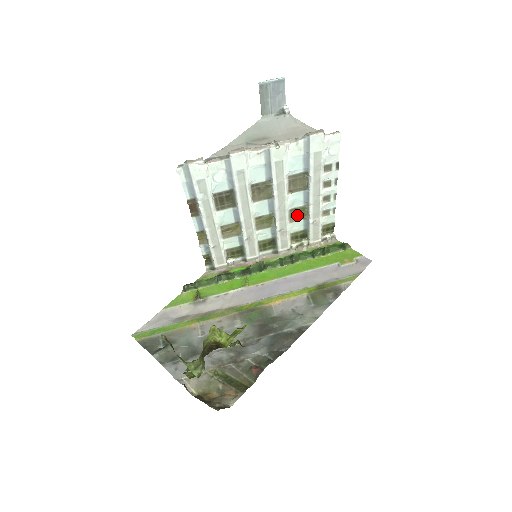
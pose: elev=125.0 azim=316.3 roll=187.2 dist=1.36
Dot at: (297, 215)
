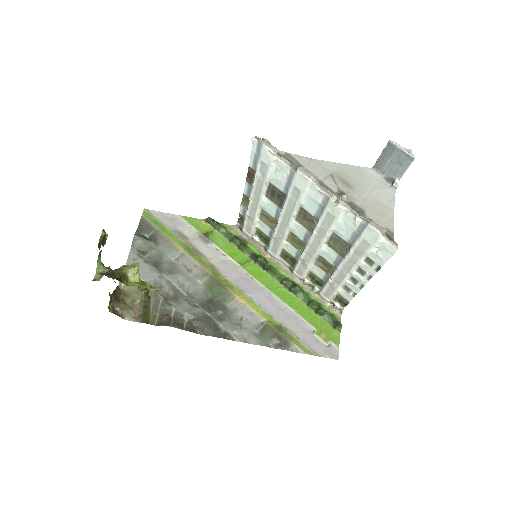
Dot at: (324, 265)
